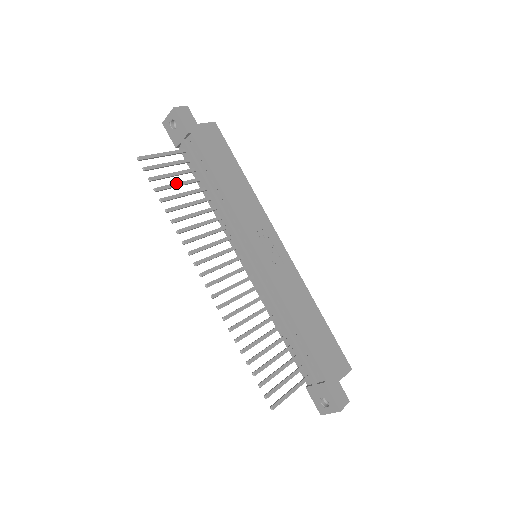
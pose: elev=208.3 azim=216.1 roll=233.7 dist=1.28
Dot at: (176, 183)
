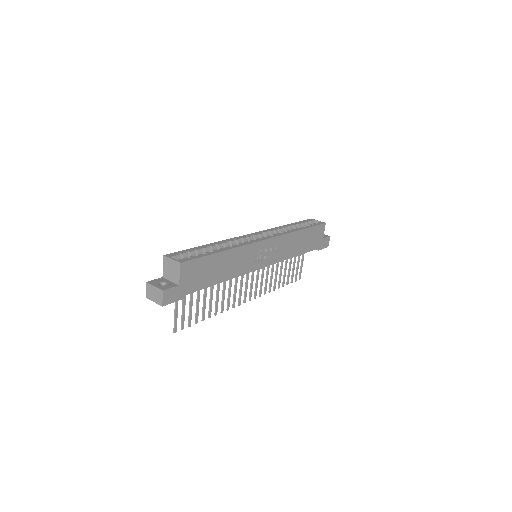
Dot at: (197, 305)
